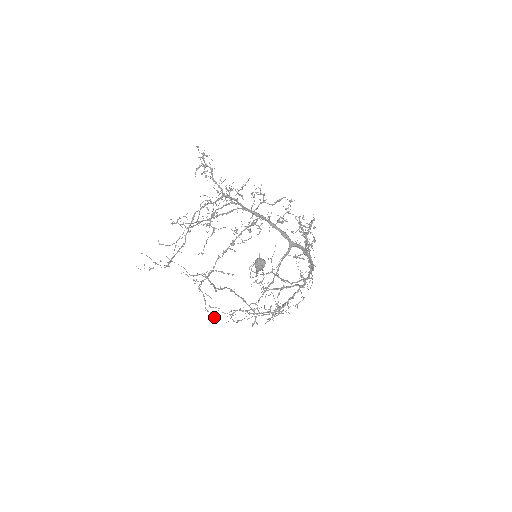
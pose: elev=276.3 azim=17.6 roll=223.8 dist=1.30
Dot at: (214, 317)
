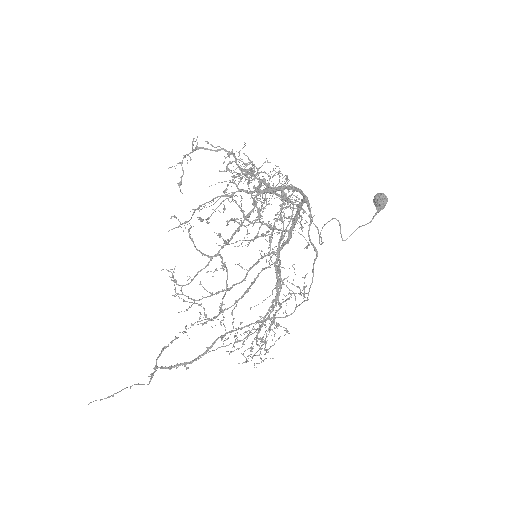
Dot at: occluded
